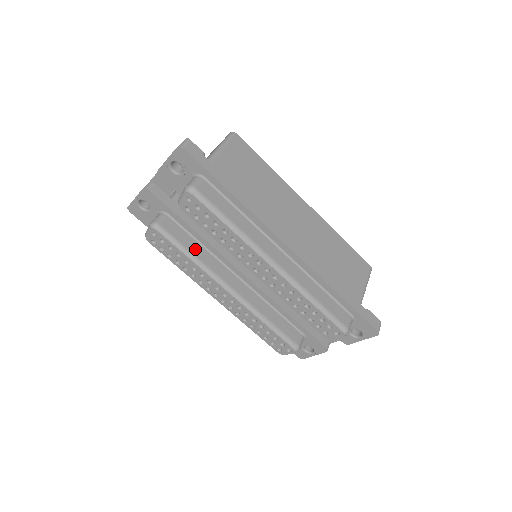
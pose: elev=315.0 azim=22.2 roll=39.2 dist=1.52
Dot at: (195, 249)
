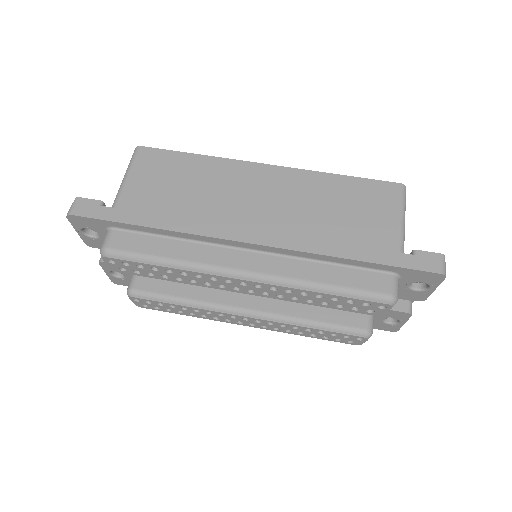
Dot at: (184, 291)
